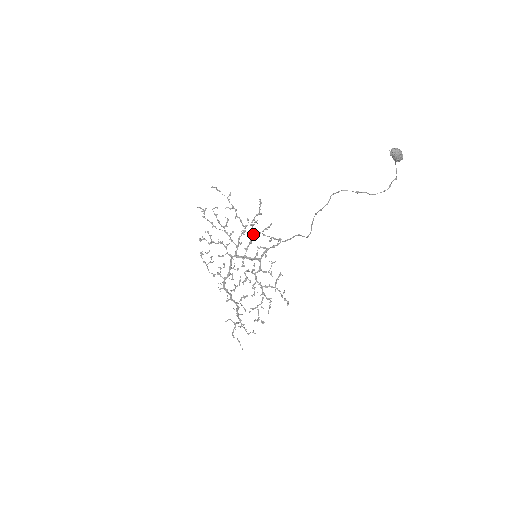
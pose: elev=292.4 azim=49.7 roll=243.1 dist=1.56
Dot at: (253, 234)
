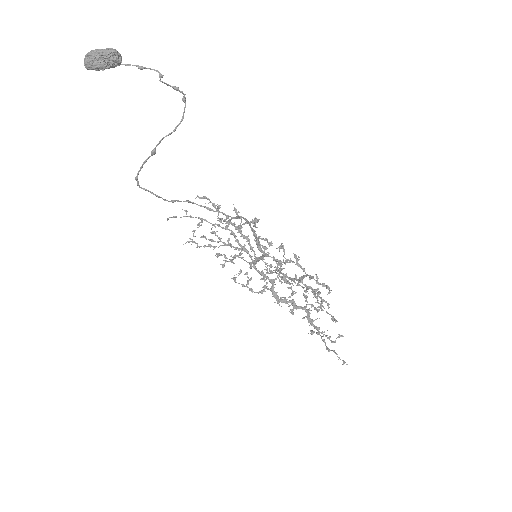
Dot at: (239, 230)
